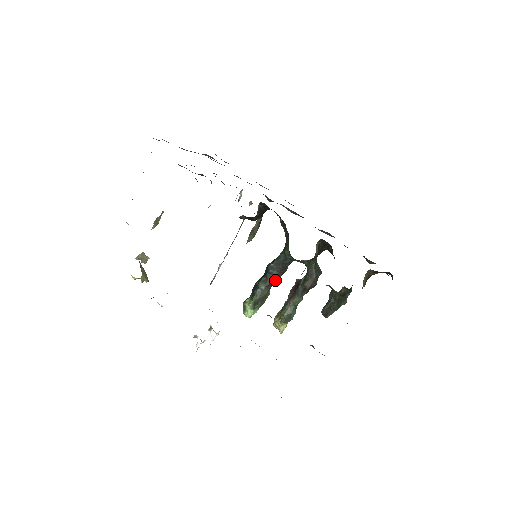
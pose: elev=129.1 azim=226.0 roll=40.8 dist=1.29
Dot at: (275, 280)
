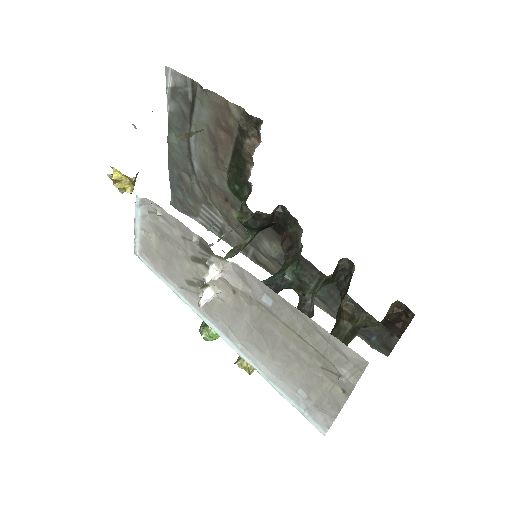
Dot at: occluded
